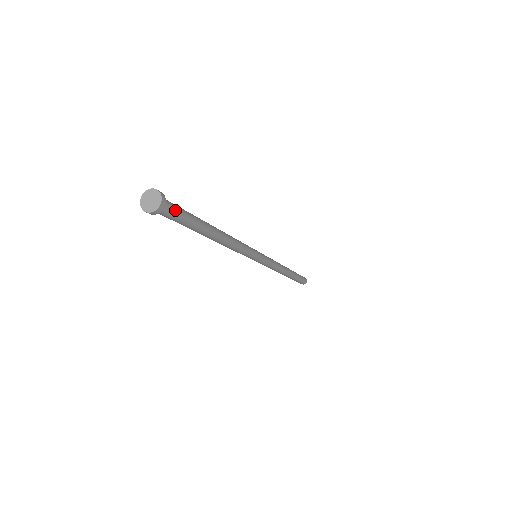
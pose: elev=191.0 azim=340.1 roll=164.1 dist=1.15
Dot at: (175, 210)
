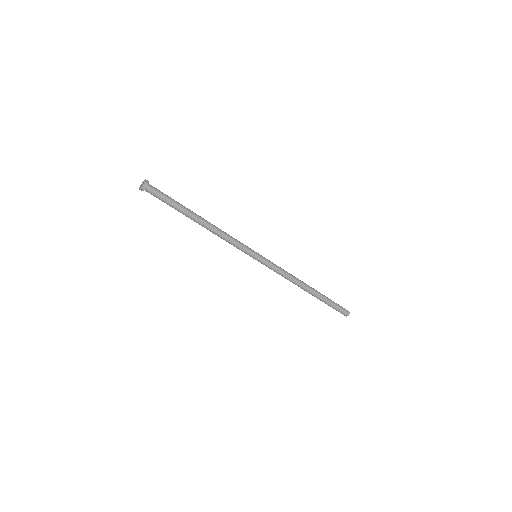
Dot at: (157, 193)
